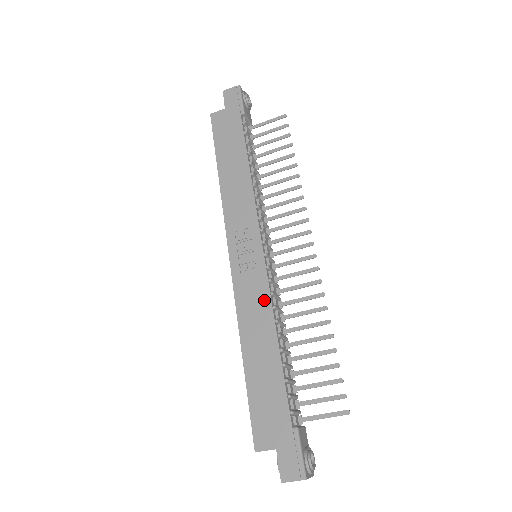
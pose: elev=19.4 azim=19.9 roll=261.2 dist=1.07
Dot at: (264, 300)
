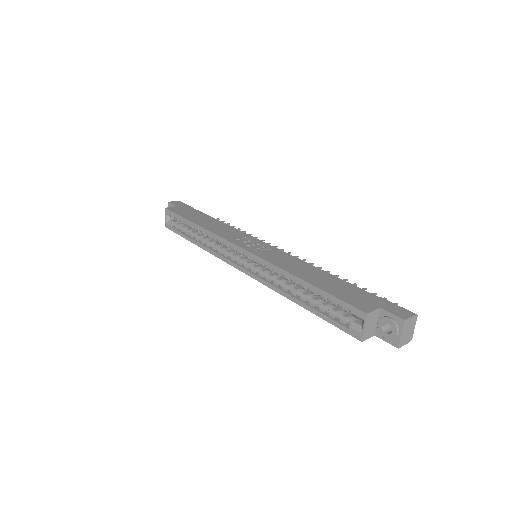
Dot at: (290, 258)
